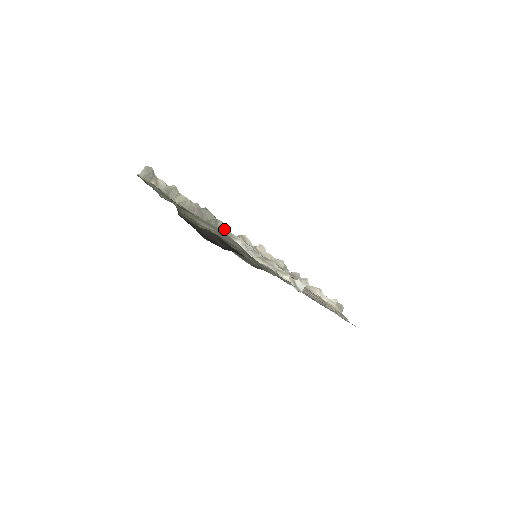
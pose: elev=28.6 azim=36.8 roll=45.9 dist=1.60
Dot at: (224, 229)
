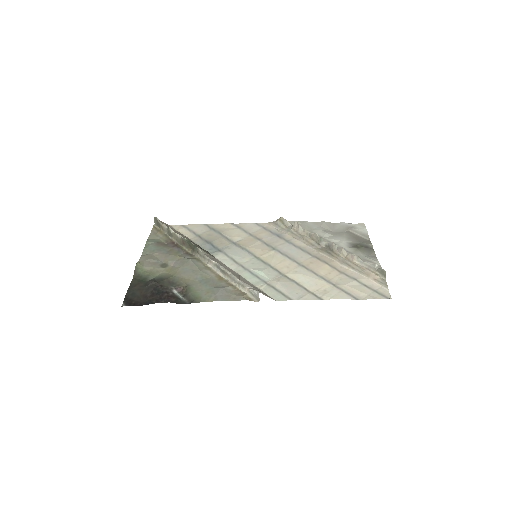
Dot at: (202, 254)
